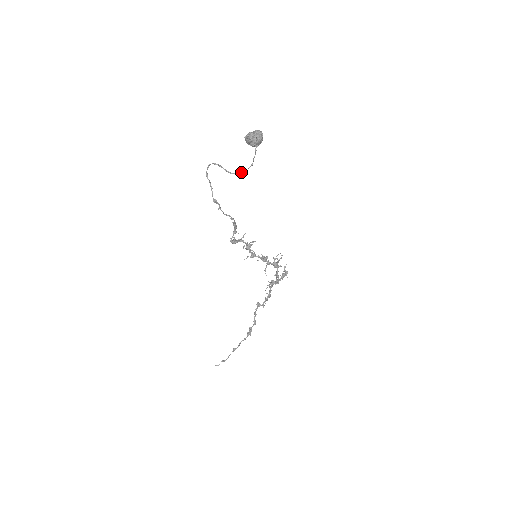
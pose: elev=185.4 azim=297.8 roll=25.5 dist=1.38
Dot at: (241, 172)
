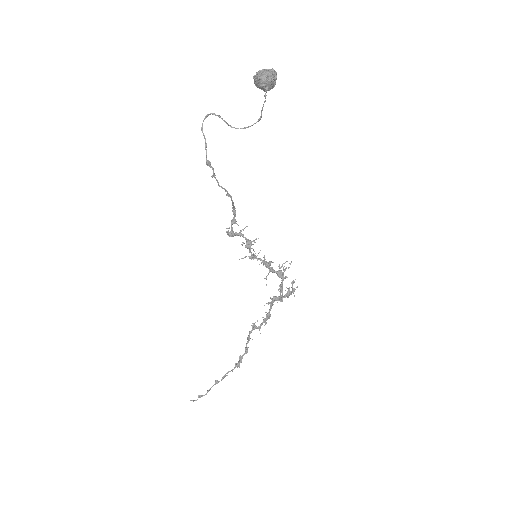
Dot at: (245, 127)
